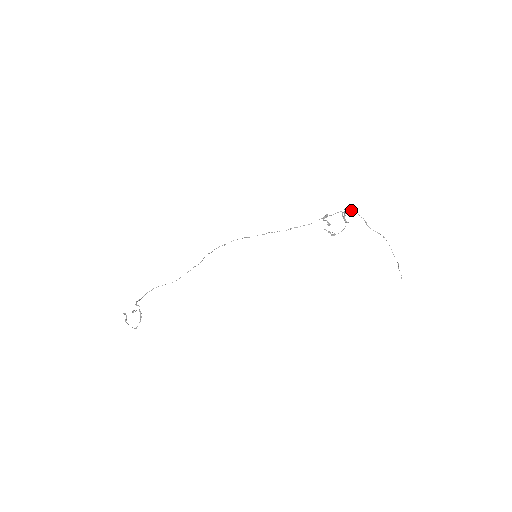
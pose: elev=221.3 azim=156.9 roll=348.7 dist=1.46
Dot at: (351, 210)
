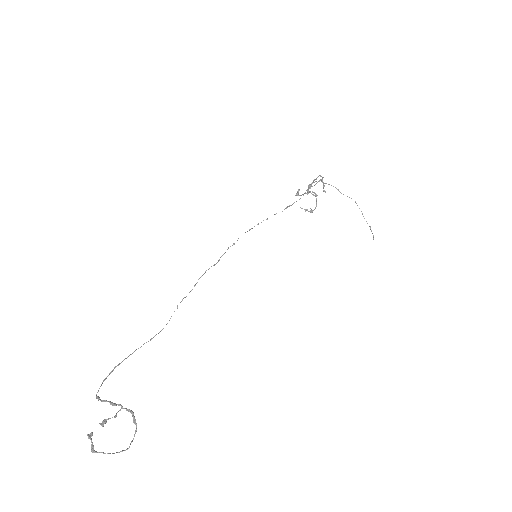
Dot at: occluded
